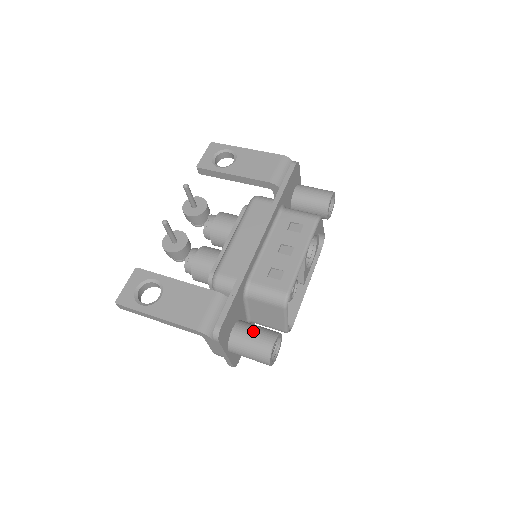
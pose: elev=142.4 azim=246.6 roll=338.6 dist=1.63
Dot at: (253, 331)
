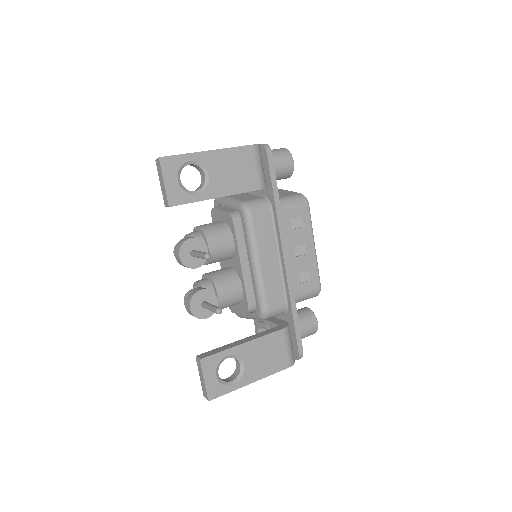
Dot at: (300, 325)
